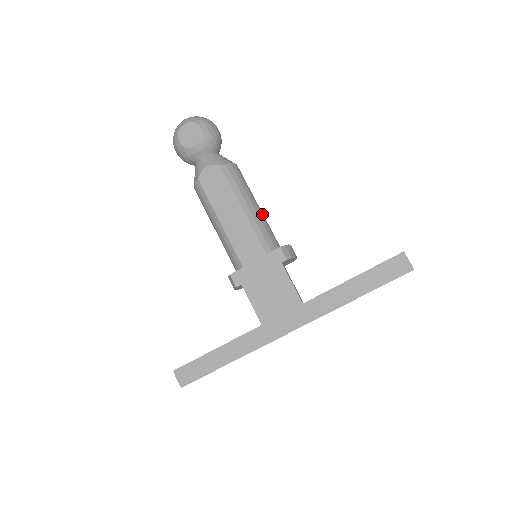
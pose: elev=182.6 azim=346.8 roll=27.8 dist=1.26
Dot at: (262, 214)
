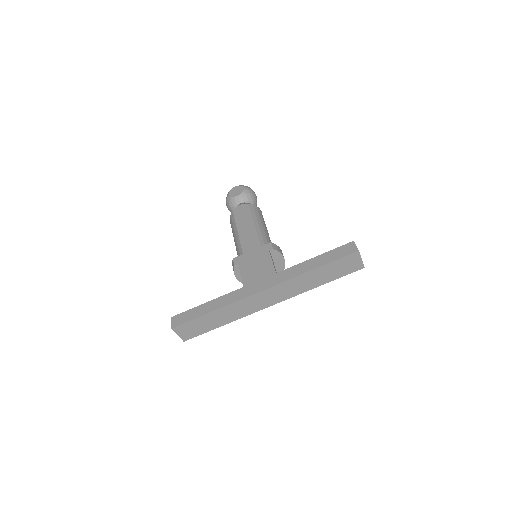
Dot at: (268, 234)
